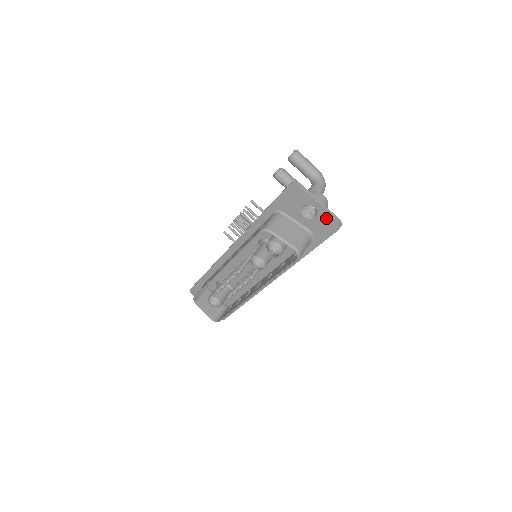
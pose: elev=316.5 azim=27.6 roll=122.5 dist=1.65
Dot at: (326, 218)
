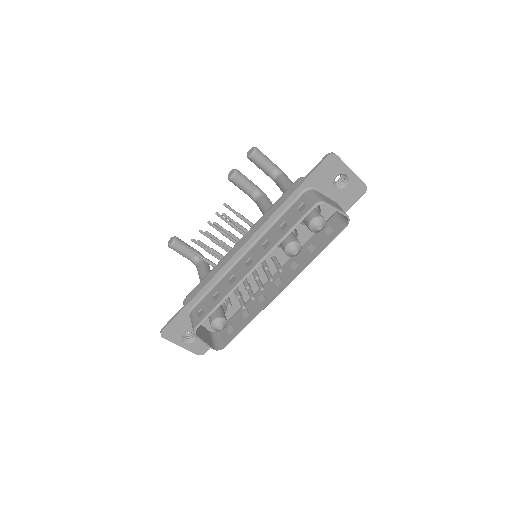
Dot at: (356, 184)
